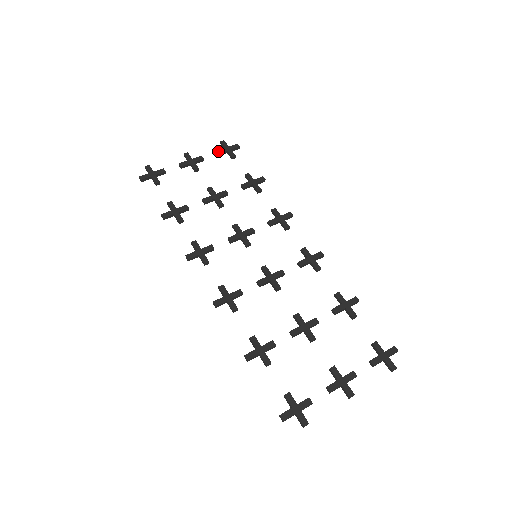
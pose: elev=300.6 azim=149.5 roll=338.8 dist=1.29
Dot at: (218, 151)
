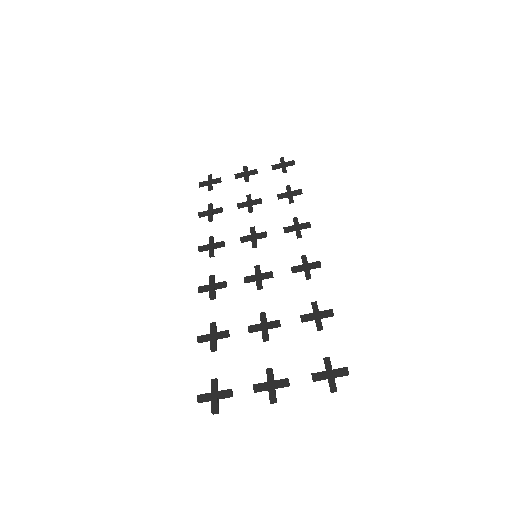
Dot at: (273, 166)
